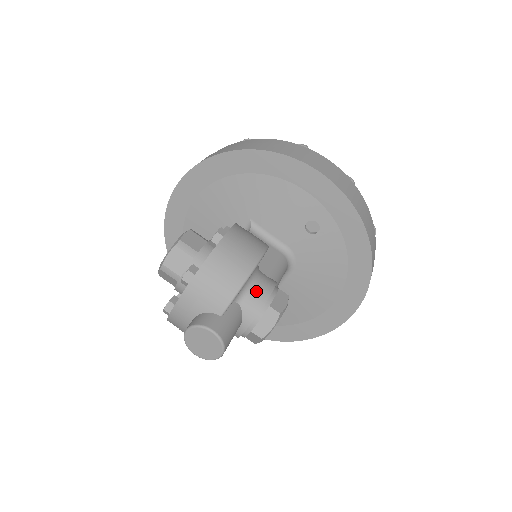
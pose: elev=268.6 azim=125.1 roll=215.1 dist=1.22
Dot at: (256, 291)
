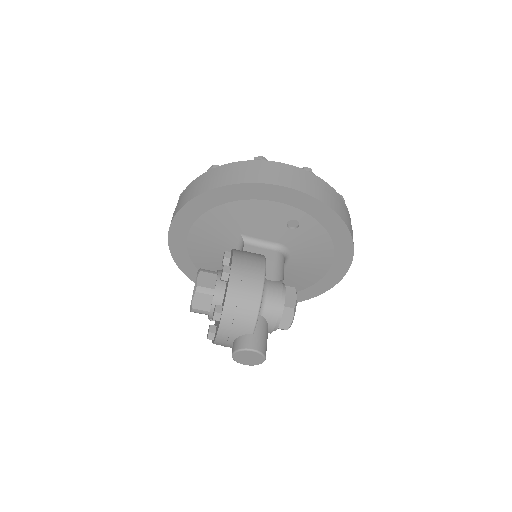
Dot at: (270, 300)
